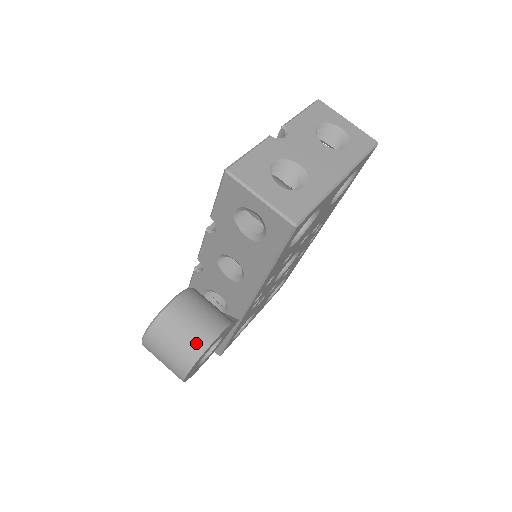
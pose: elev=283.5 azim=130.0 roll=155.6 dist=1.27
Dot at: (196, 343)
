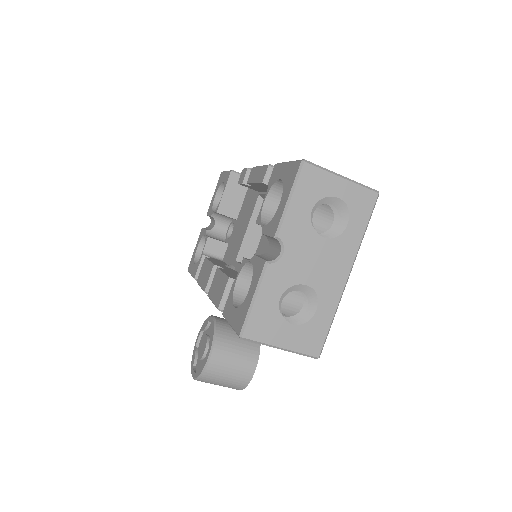
Dot at: (241, 380)
